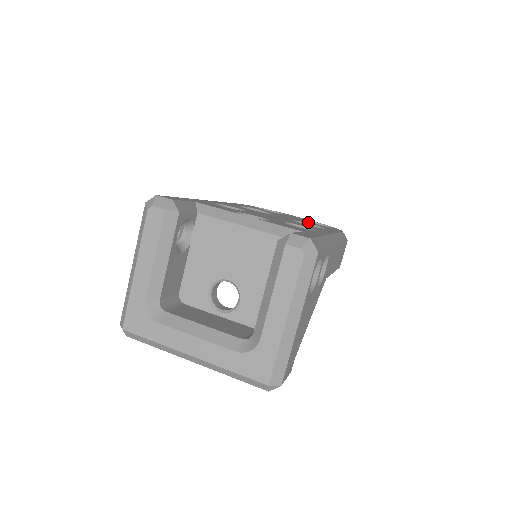
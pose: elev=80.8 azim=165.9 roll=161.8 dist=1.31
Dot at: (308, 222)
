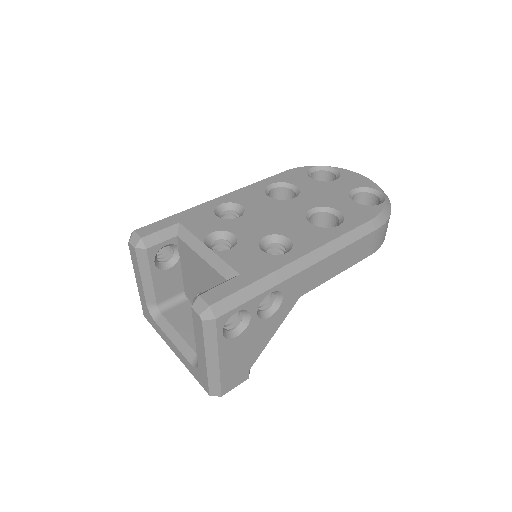
Dot at: (341, 202)
